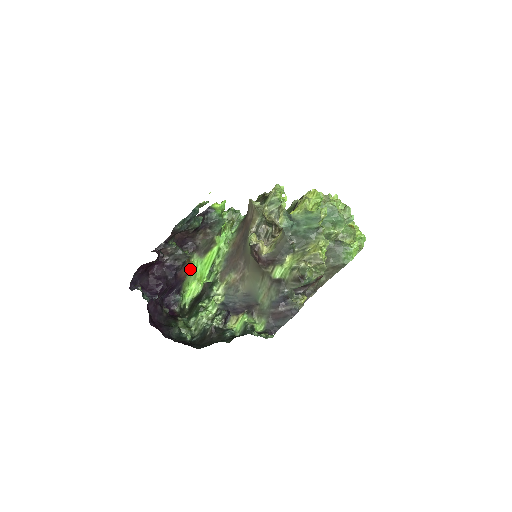
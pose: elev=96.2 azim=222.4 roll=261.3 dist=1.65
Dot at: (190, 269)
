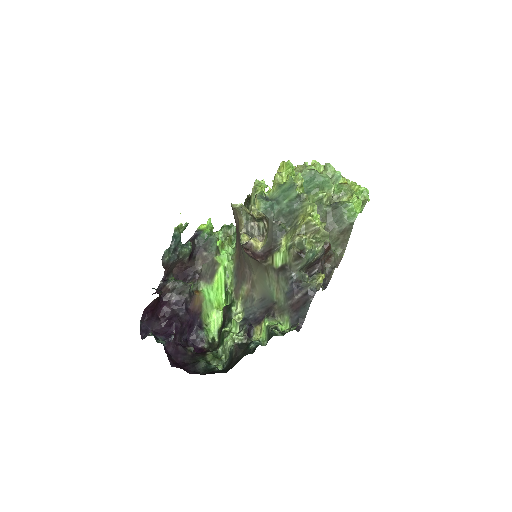
Dot at: (202, 299)
